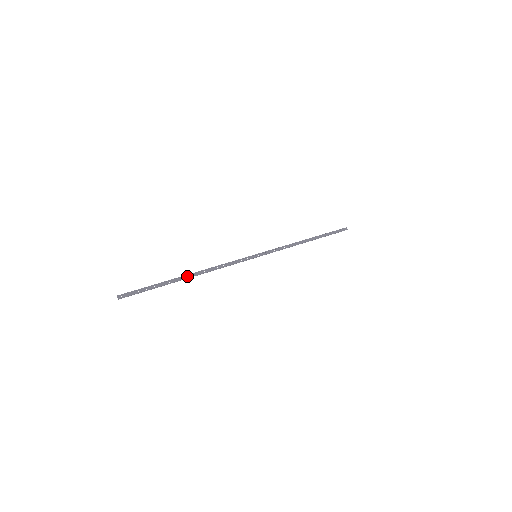
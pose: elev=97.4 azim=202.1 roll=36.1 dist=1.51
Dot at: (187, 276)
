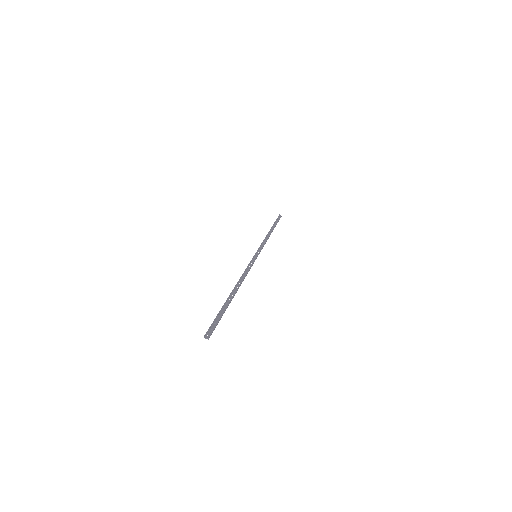
Dot at: (233, 293)
